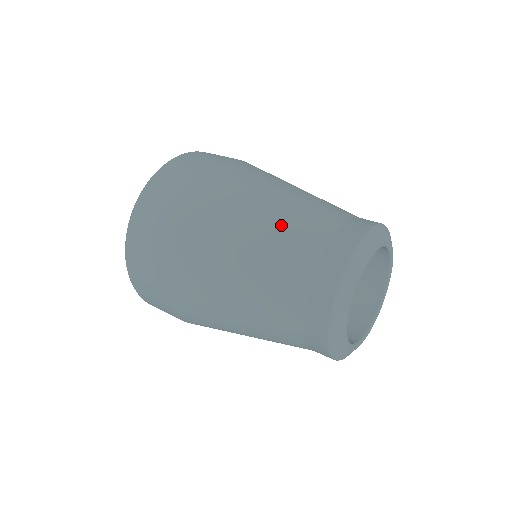
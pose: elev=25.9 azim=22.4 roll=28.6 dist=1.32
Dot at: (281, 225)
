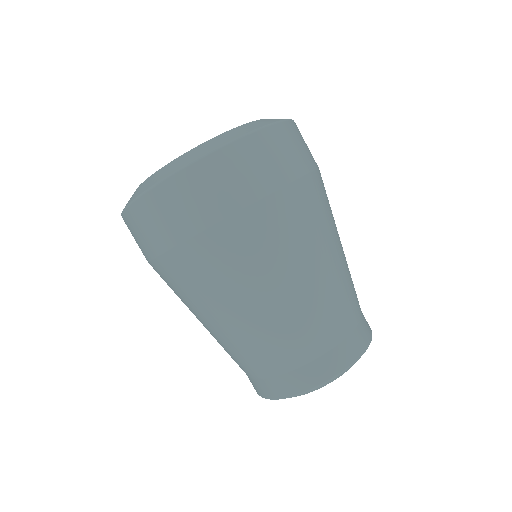
Dot at: (278, 326)
